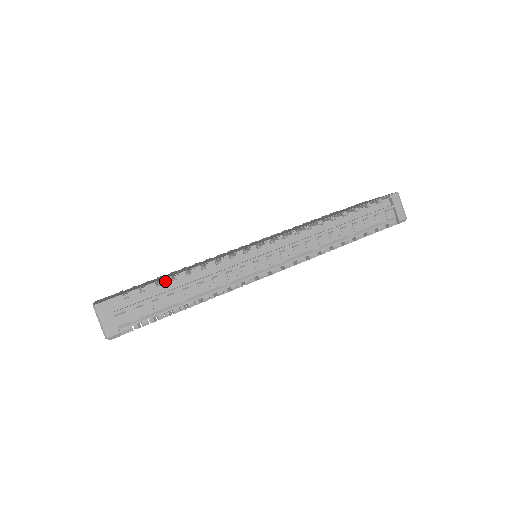
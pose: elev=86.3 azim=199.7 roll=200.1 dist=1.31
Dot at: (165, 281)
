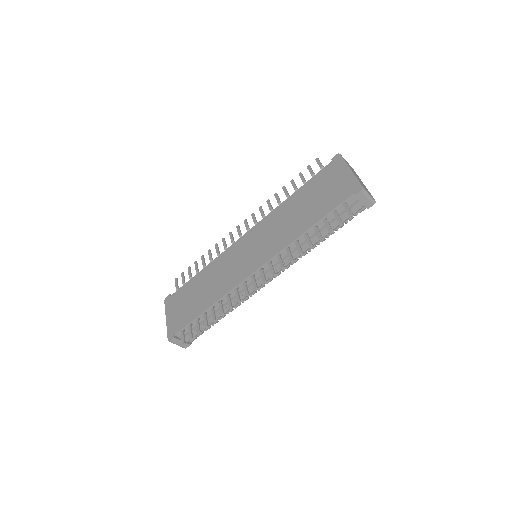
Dot at: (201, 315)
